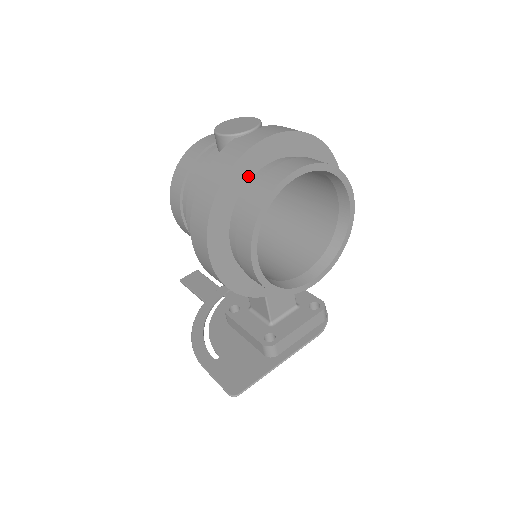
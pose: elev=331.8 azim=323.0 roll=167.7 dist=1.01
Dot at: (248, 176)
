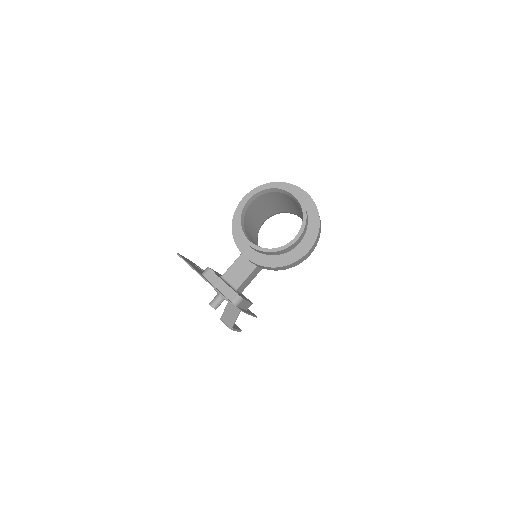
Dot at: occluded
